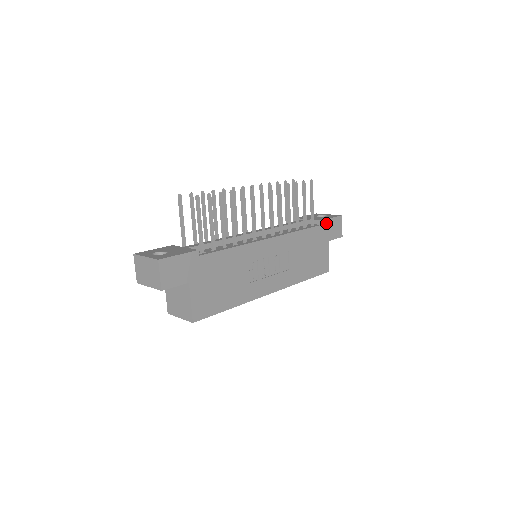
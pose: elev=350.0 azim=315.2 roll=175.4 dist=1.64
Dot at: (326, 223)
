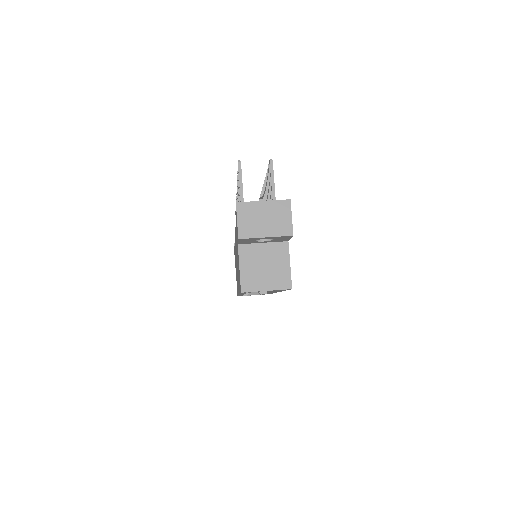
Dot at: occluded
